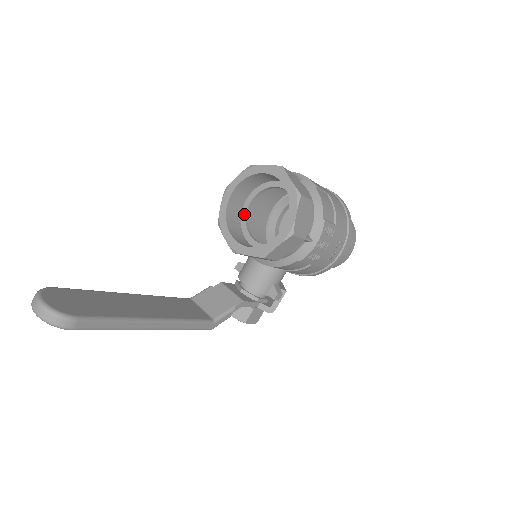
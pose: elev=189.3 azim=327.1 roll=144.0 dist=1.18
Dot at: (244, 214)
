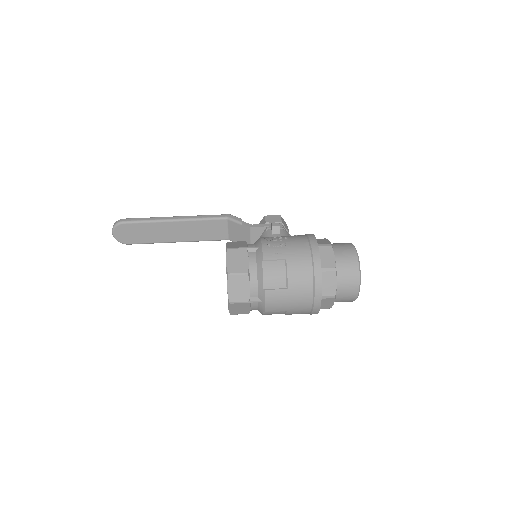
Dot at: occluded
